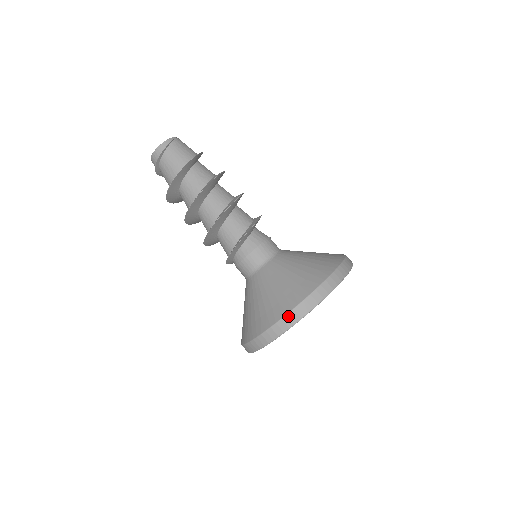
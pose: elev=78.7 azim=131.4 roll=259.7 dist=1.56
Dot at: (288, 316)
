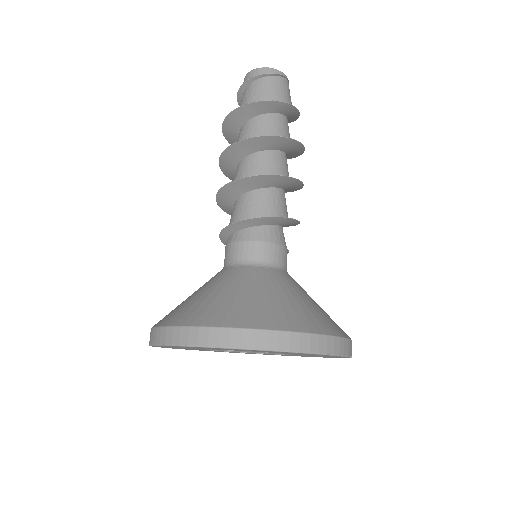
Dot at: (242, 332)
